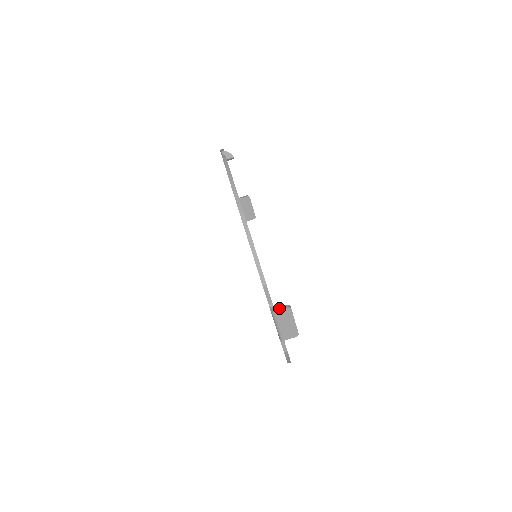
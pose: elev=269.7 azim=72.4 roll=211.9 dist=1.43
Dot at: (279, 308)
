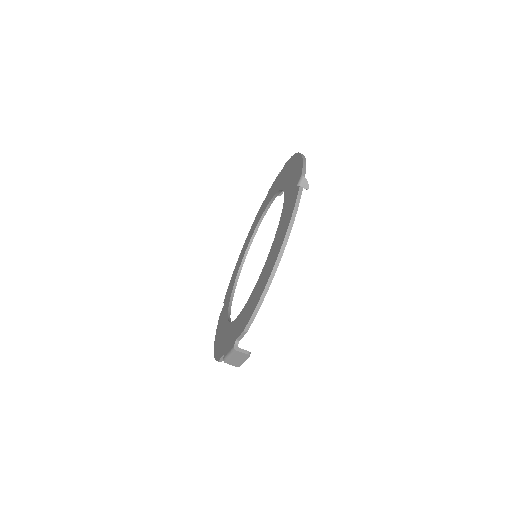
Dot at: (242, 350)
